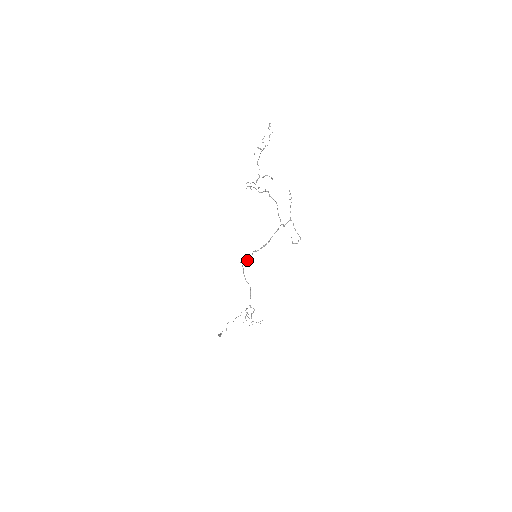
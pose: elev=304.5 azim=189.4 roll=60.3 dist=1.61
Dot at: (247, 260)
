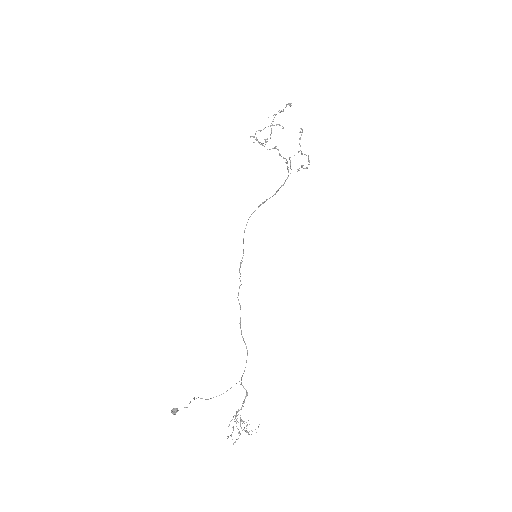
Dot at: (242, 258)
